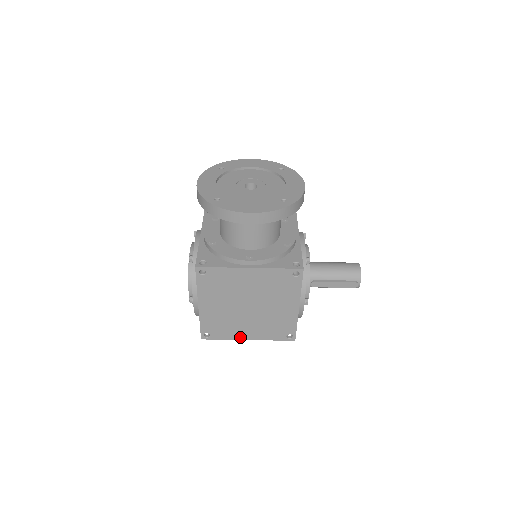
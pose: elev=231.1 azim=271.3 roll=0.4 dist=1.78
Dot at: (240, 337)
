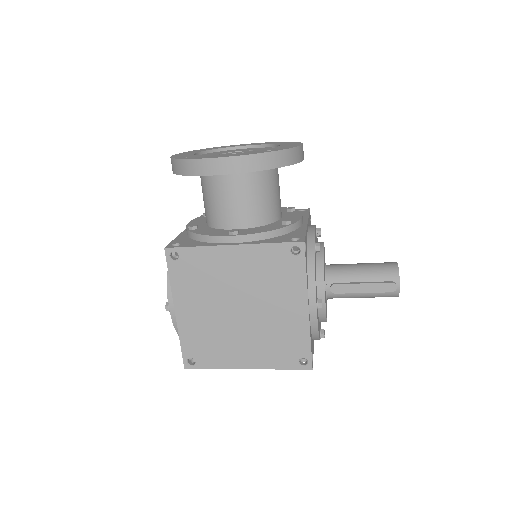
Dot at: (235, 364)
